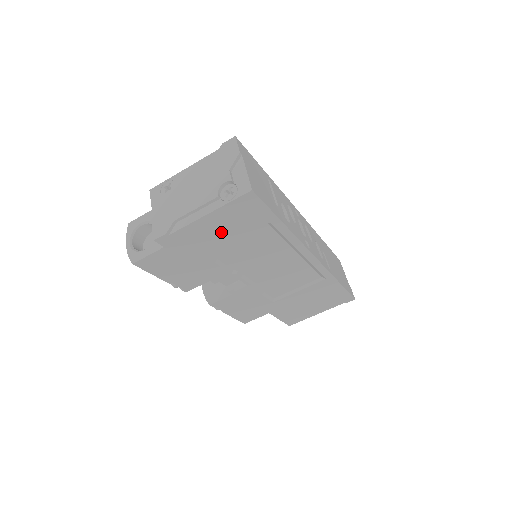
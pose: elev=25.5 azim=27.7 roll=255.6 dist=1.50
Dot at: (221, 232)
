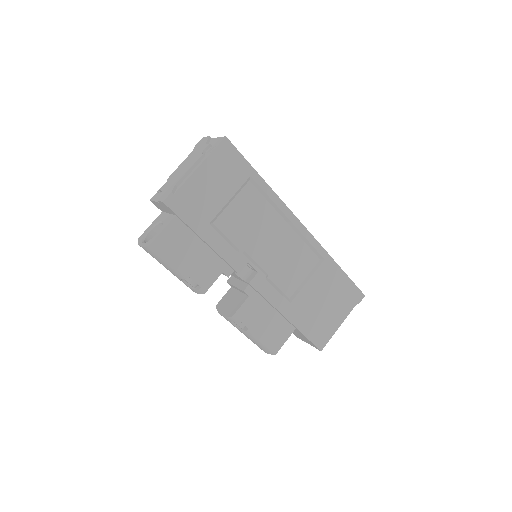
Dot at: (215, 190)
